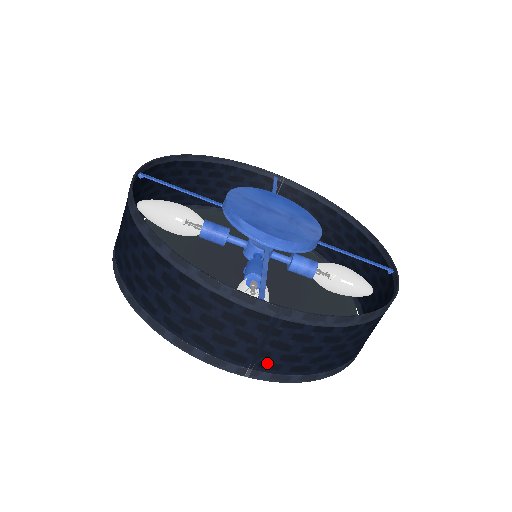
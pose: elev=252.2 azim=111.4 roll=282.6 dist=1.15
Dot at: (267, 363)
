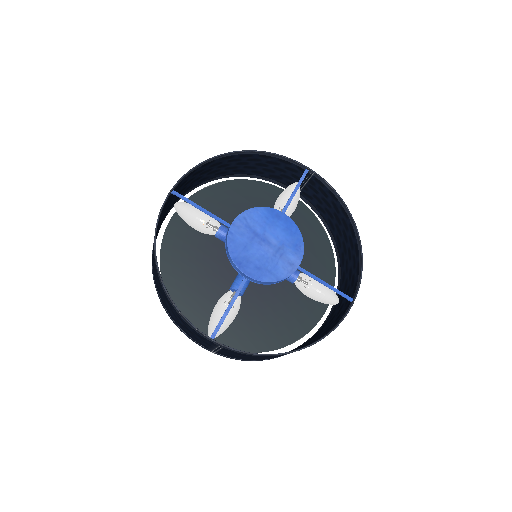
Dot at: (223, 354)
